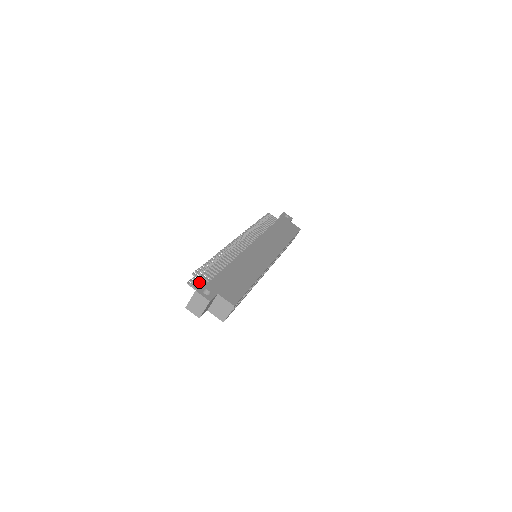
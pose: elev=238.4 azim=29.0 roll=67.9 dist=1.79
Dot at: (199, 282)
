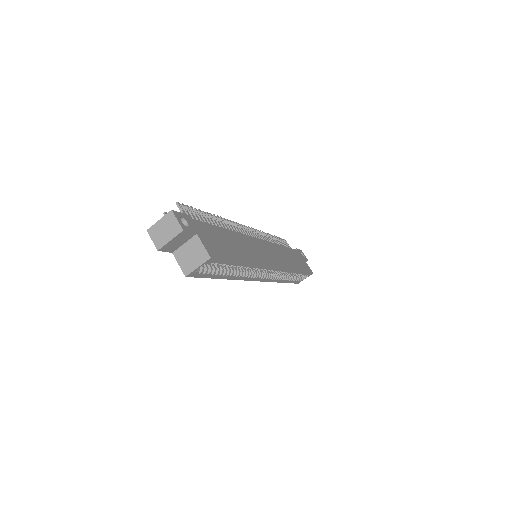
Dot at: occluded
